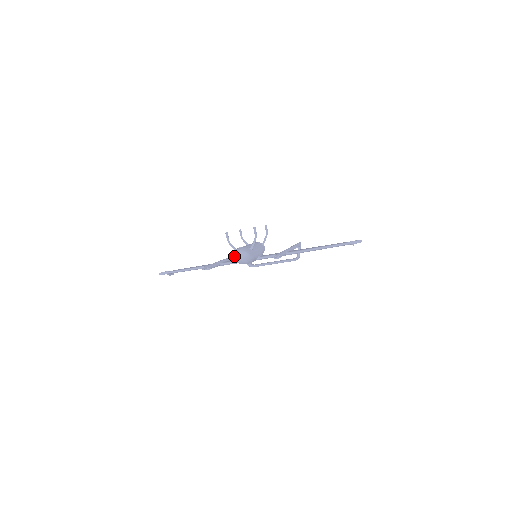
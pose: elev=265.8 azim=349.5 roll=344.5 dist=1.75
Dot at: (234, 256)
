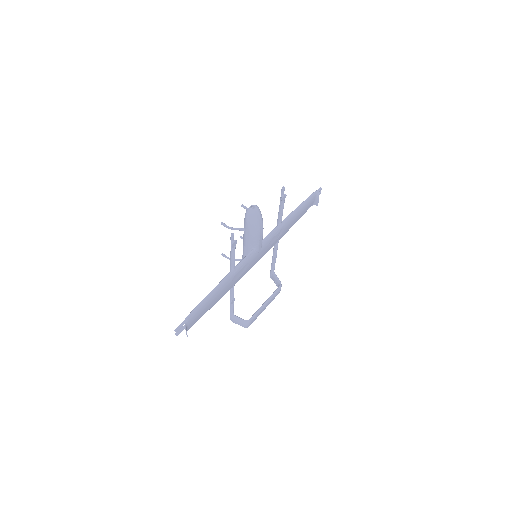
Dot at: (251, 209)
